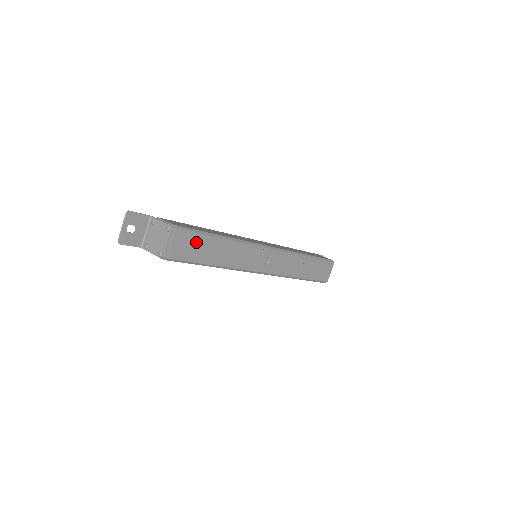
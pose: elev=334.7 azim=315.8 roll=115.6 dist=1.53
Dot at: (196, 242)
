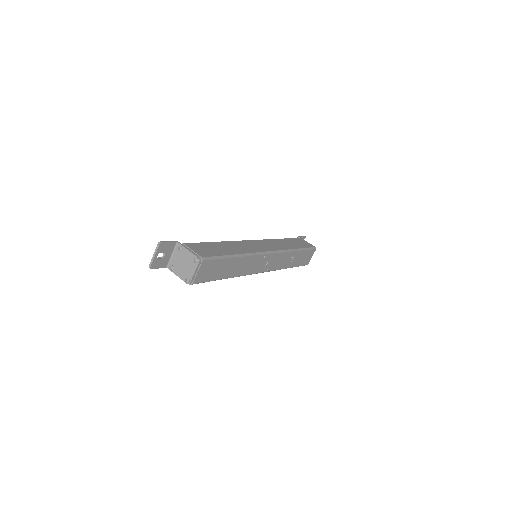
Dot at: (216, 266)
